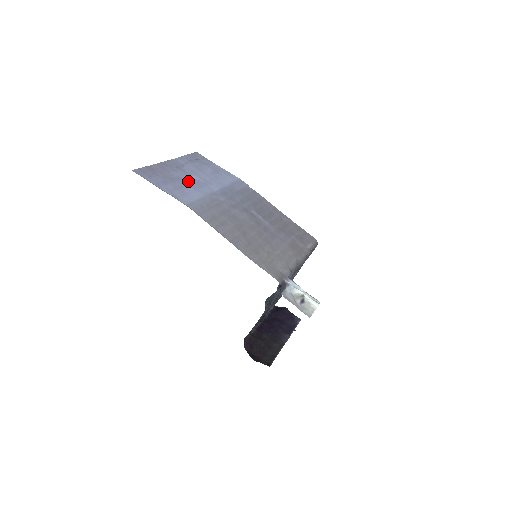
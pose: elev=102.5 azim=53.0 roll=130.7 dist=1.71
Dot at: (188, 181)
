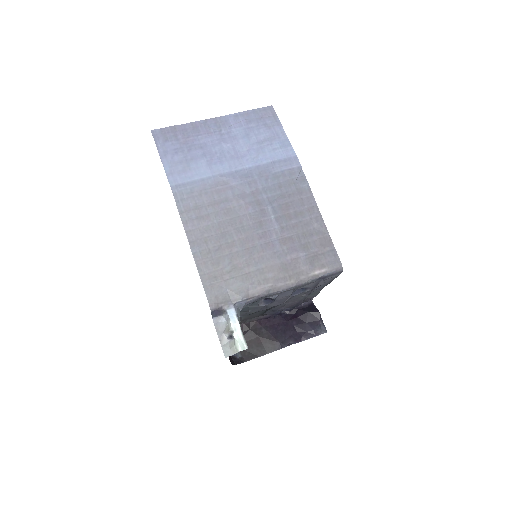
Dot at: (211, 152)
